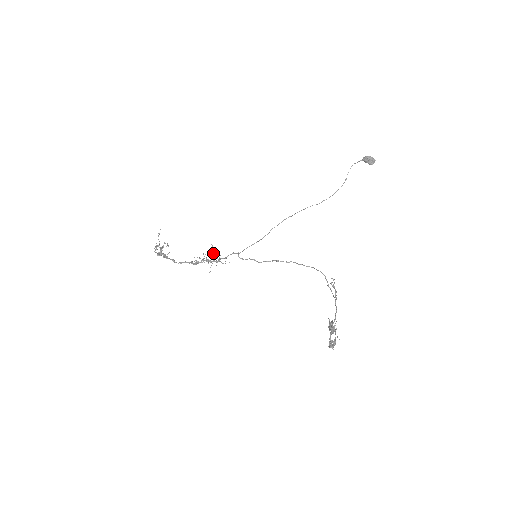
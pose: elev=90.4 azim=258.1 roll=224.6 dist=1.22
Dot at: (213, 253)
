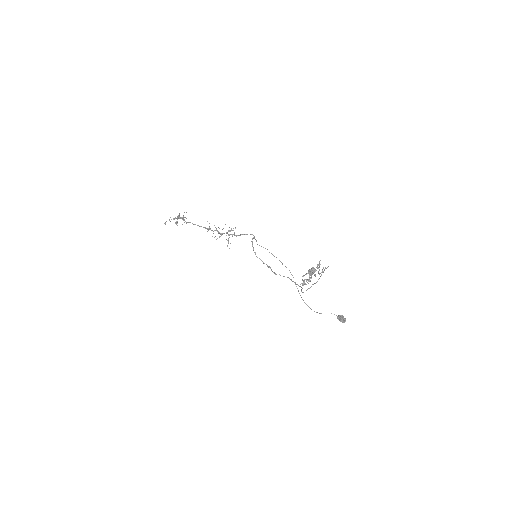
Dot at: occluded
